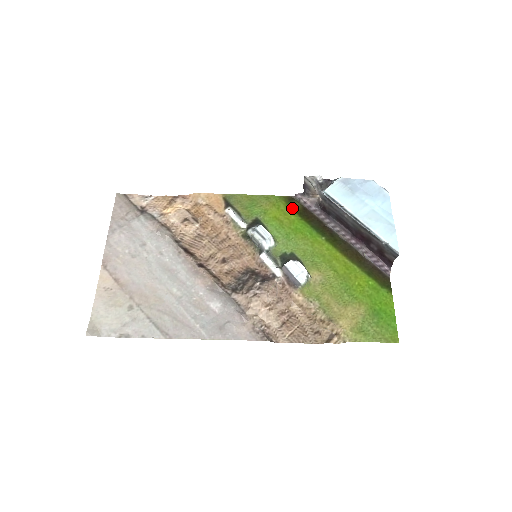
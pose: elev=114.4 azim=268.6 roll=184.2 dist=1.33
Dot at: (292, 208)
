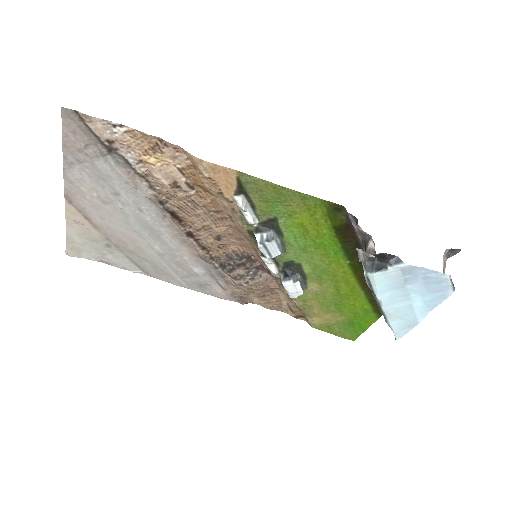
Dot at: (332, 221)
